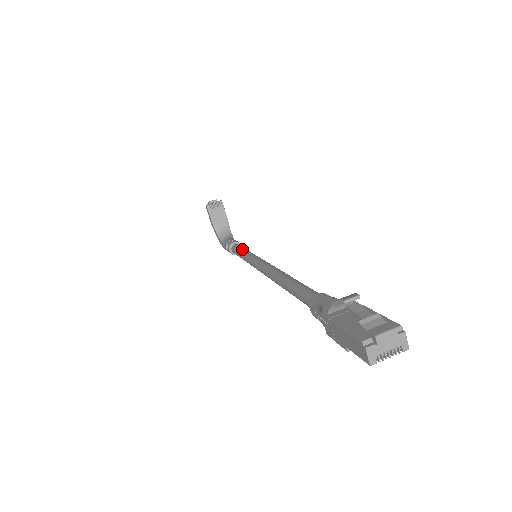
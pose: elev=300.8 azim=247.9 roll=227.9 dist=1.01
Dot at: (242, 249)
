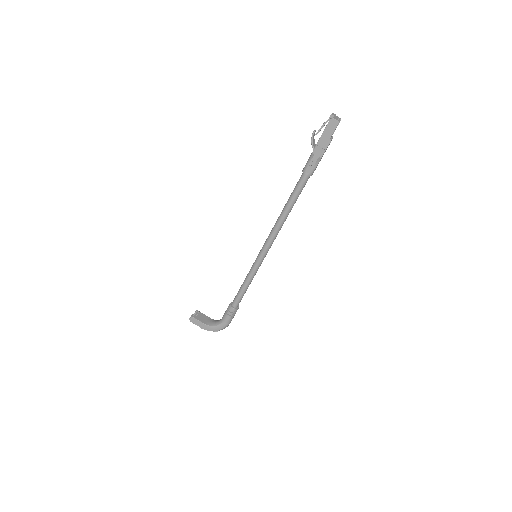
Dot at: (241, 285)
